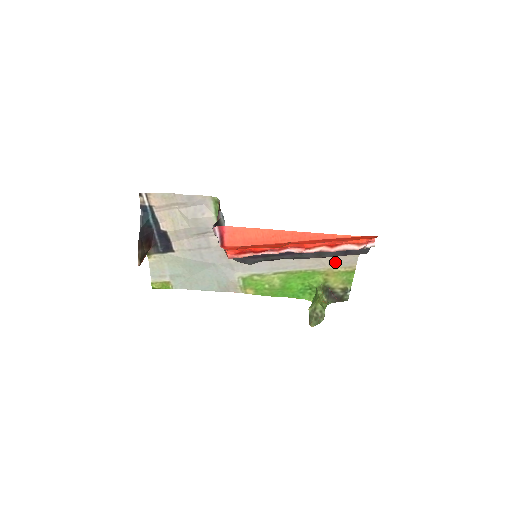
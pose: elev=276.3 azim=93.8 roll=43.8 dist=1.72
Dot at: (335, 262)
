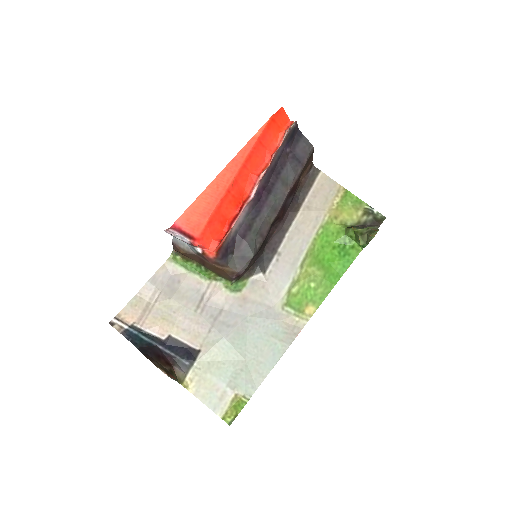
Dot at: (323, 201)
